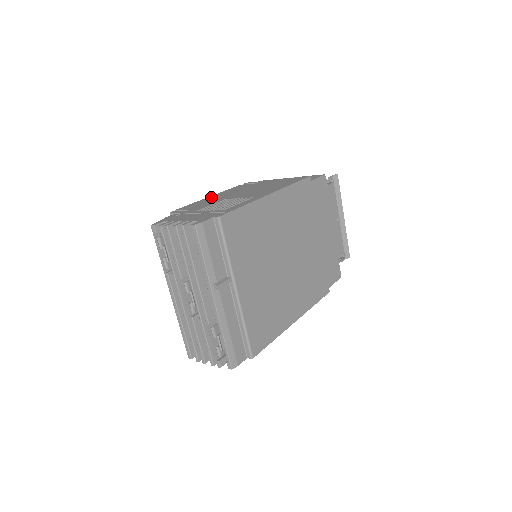
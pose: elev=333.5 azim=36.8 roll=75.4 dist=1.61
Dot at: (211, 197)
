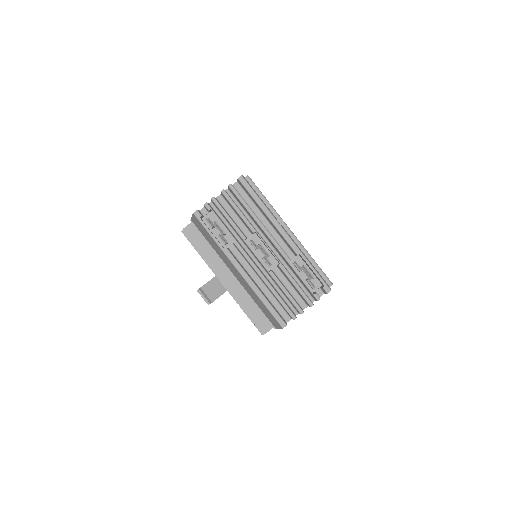
Dot at: occluded
